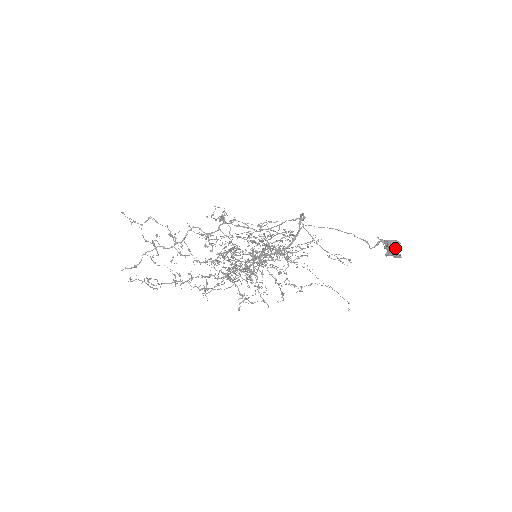
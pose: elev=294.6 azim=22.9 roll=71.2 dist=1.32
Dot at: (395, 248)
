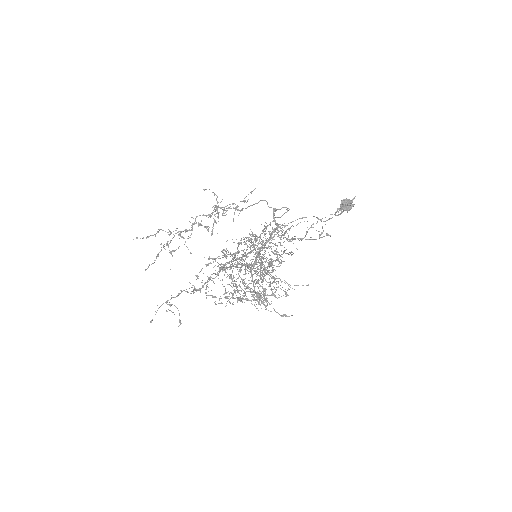
Dot at: occluded
